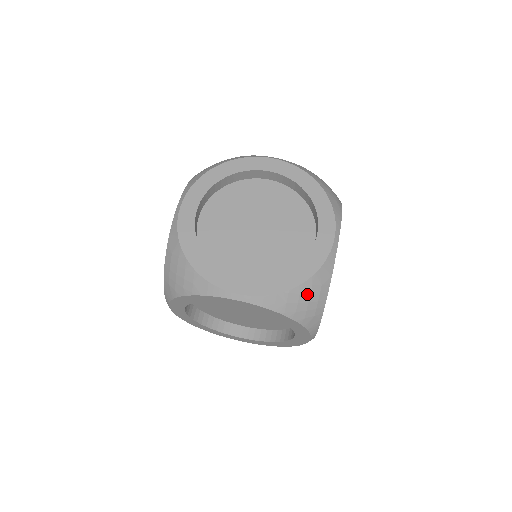
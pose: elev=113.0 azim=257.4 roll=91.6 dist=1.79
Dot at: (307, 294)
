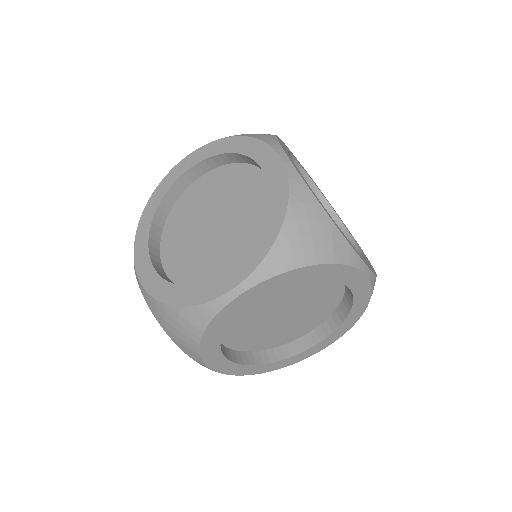
Dot at: (320, 228)
